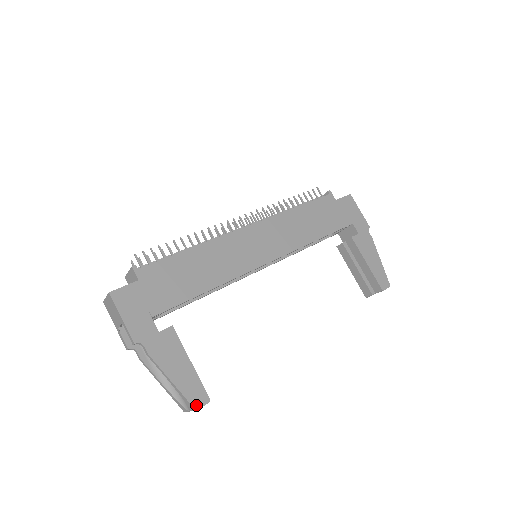
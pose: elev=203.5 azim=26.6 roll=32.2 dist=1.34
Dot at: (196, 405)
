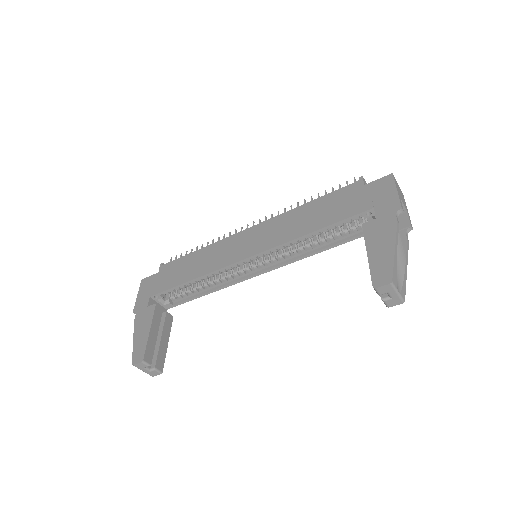
Dot at: (134, 361)
